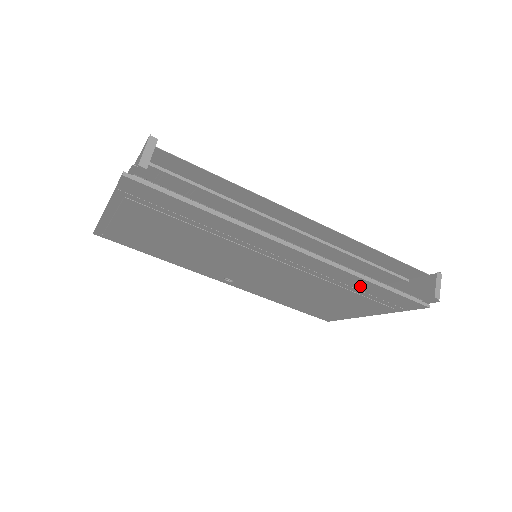
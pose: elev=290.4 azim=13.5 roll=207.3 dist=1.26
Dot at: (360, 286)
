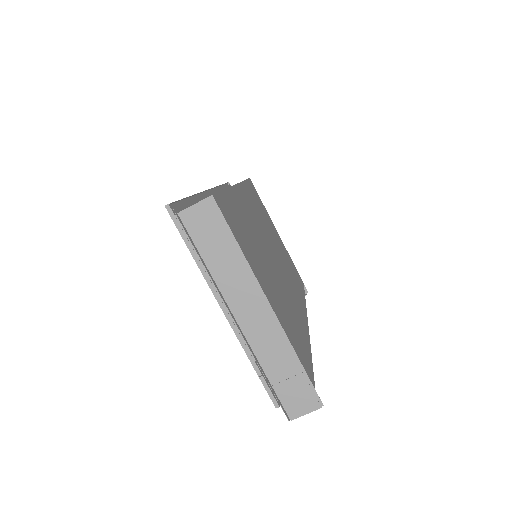
Dot at: occluded
